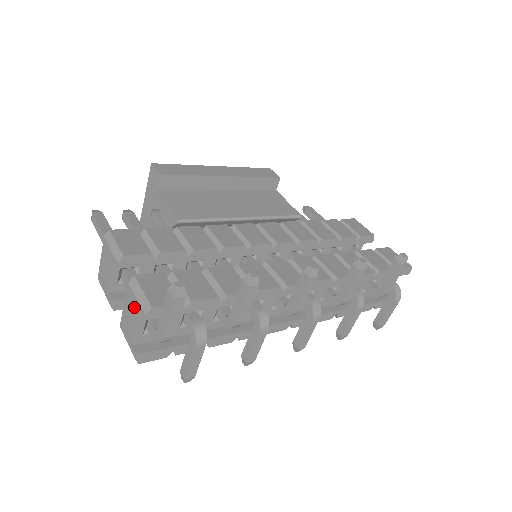
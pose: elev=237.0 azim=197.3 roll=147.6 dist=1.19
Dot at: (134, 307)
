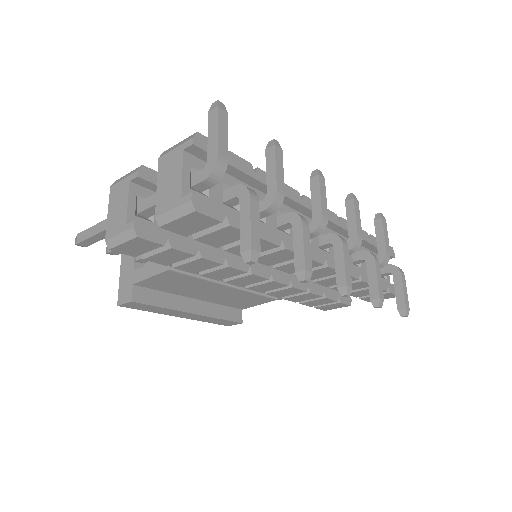
Dot at: (174, 160)
